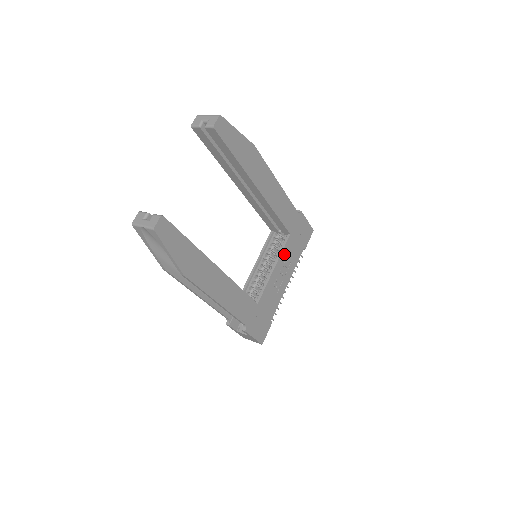
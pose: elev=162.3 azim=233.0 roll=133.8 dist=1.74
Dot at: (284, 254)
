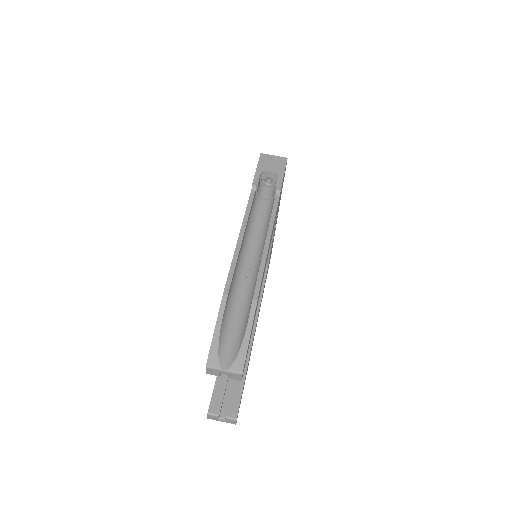
Dot at: (275, 224)
